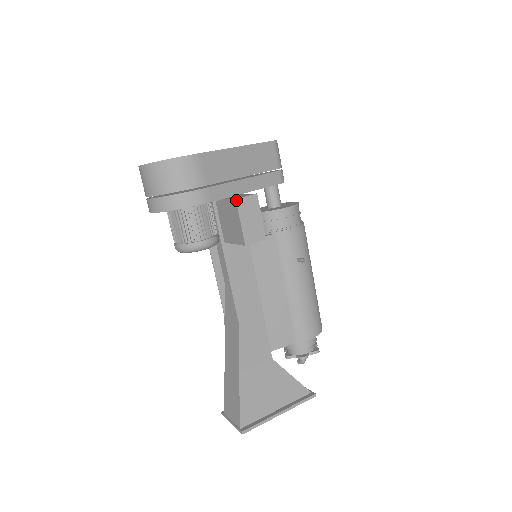
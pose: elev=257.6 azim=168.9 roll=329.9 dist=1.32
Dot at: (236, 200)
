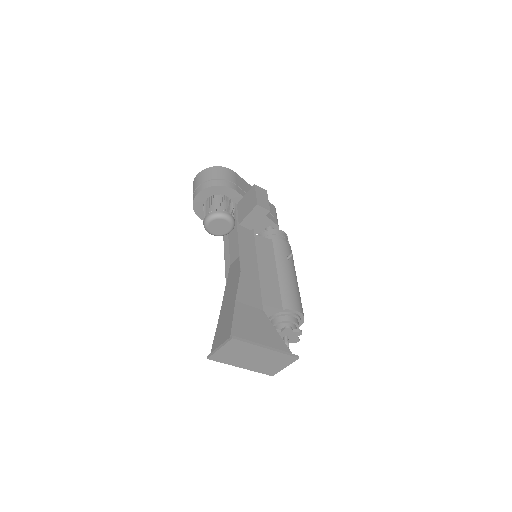
Dot at: (255, 185)
